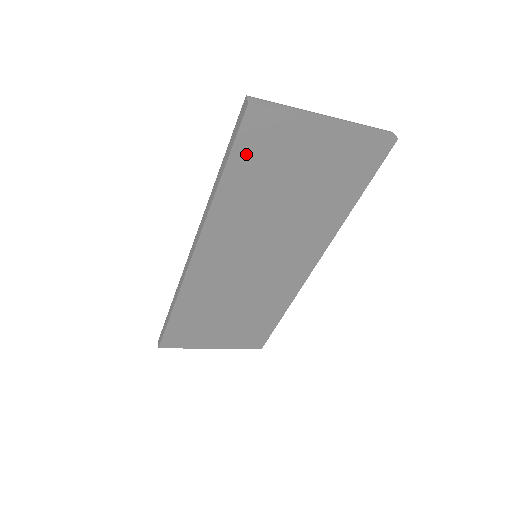
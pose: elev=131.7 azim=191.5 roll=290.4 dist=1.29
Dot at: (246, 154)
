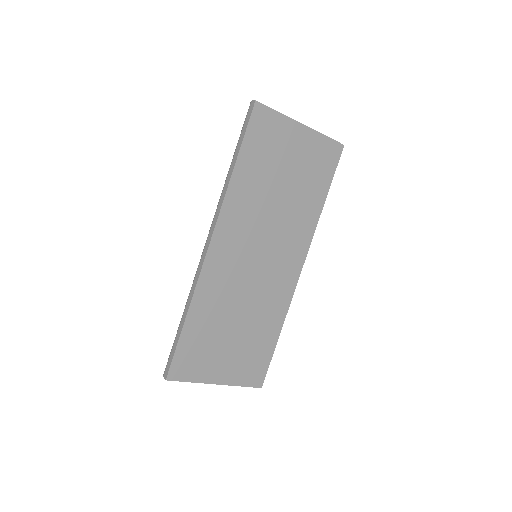
Dot at: (253, 142)
